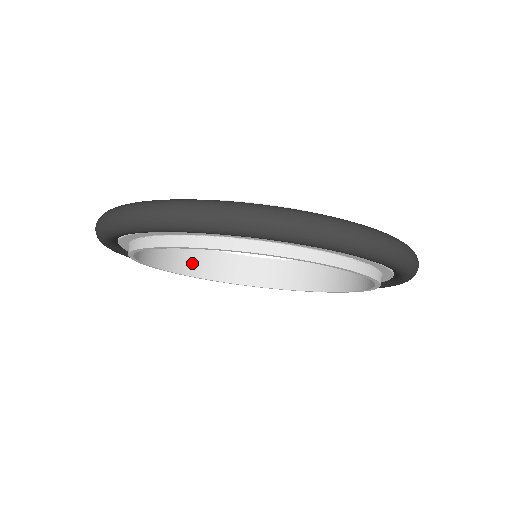
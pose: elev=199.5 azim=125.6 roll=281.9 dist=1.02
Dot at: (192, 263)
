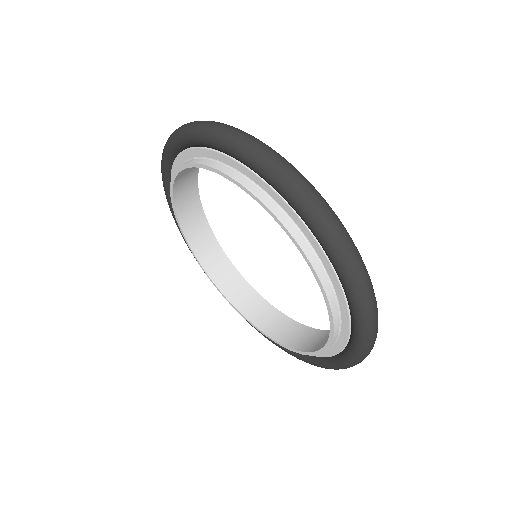
Dot at: (208, 255)
